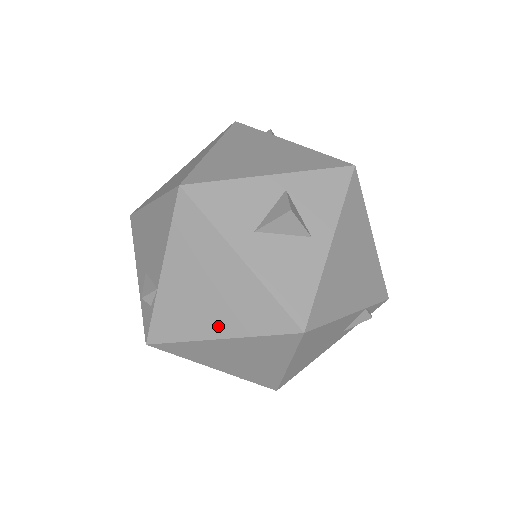
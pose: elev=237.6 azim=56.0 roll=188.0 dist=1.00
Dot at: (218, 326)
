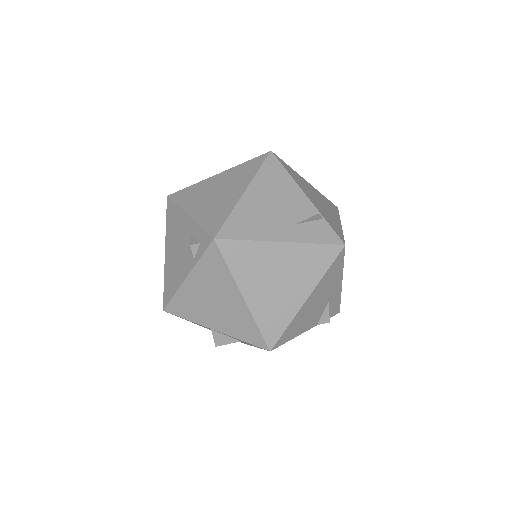
Dot at: occluded
